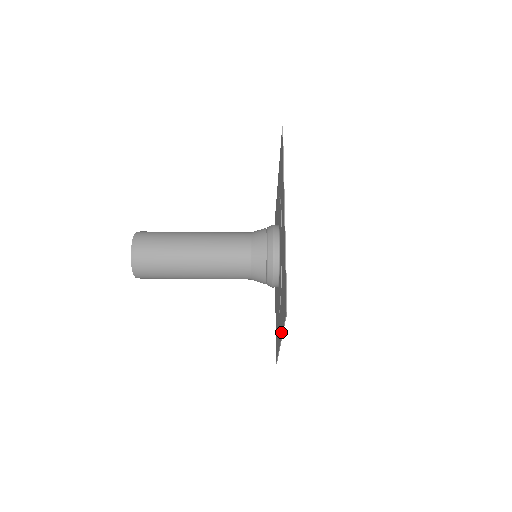
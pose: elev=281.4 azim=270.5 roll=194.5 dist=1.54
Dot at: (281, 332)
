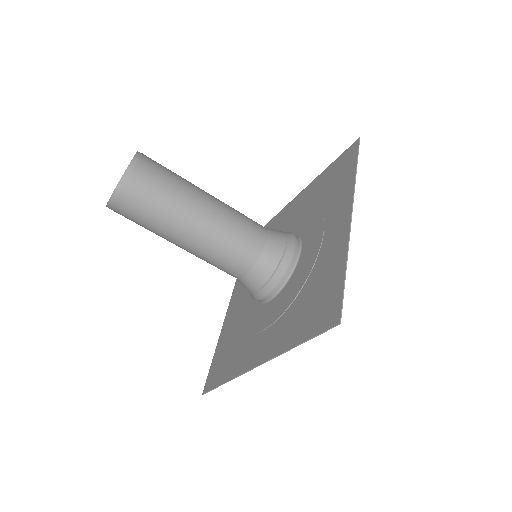
Dot at: (223, 327)
